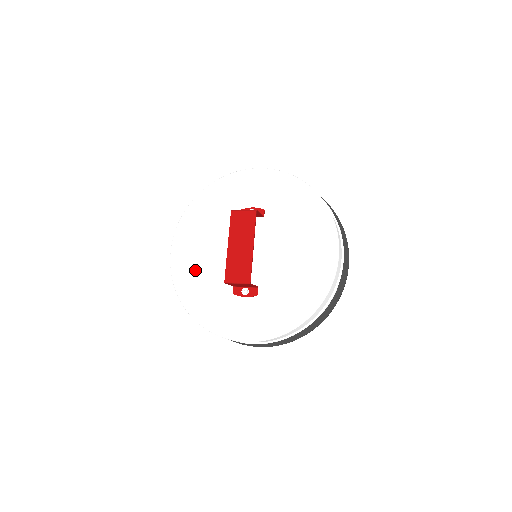
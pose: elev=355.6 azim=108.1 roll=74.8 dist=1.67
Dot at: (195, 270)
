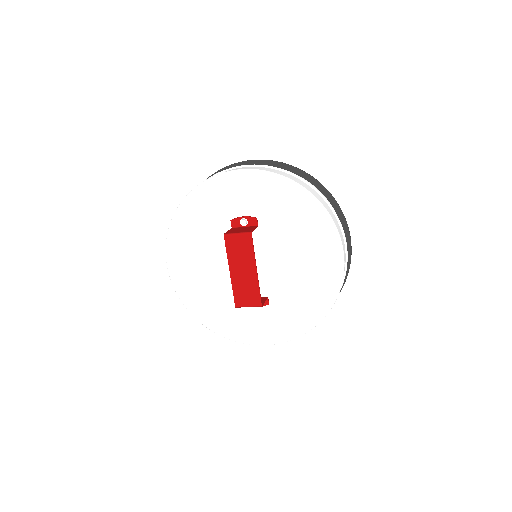
Dot at: (199, 286)
